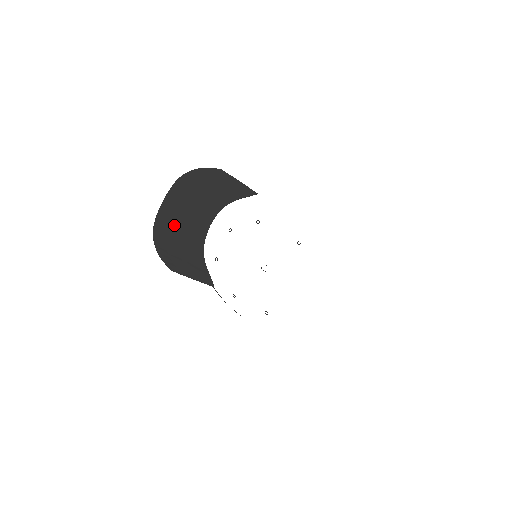
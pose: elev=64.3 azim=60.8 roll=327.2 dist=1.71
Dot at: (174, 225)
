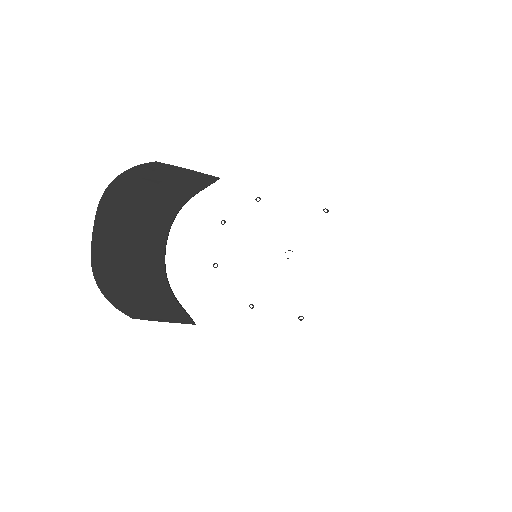
Dot at: (117, 259)
